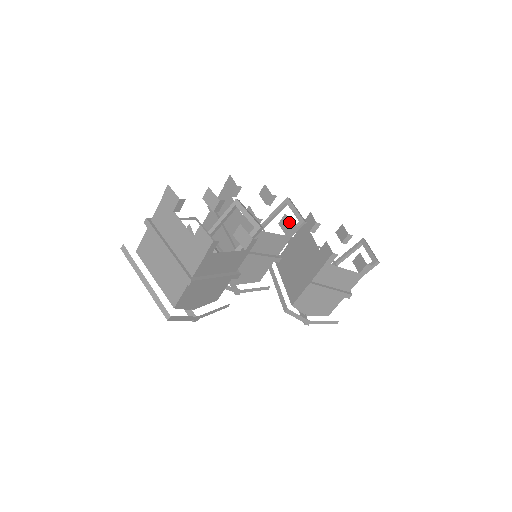
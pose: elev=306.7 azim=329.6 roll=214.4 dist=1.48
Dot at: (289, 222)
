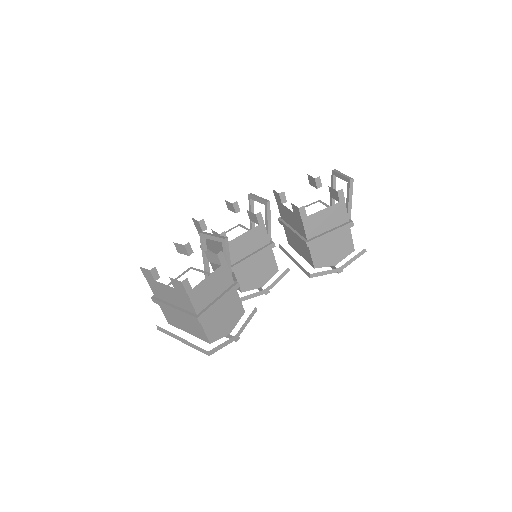
Dot at: (252, 214)
